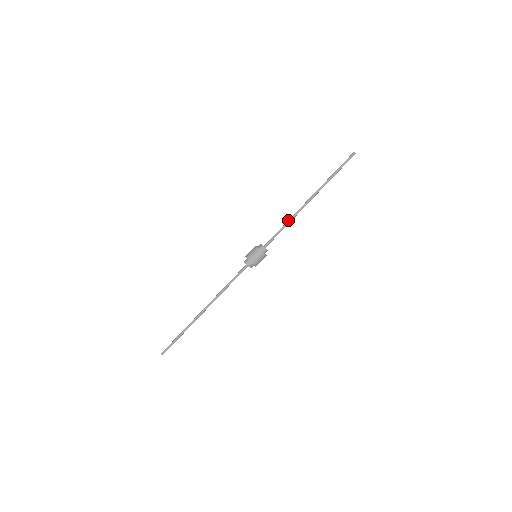
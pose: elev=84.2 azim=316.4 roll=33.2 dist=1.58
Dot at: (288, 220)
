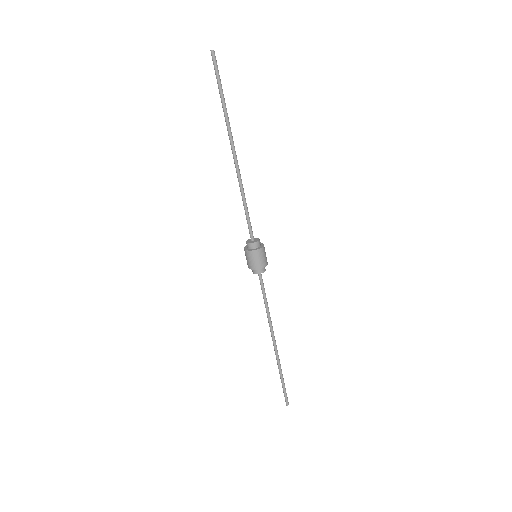
Dot at: occluded
